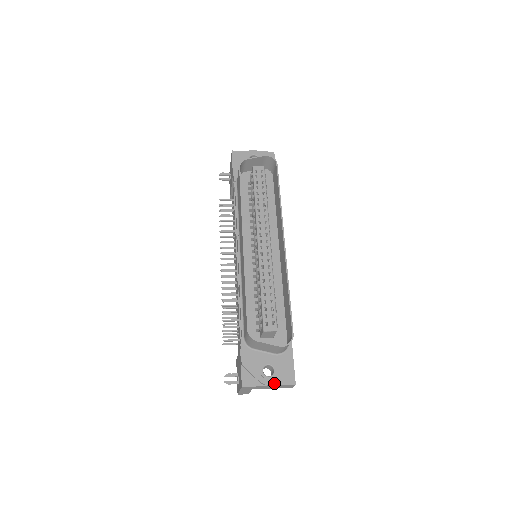
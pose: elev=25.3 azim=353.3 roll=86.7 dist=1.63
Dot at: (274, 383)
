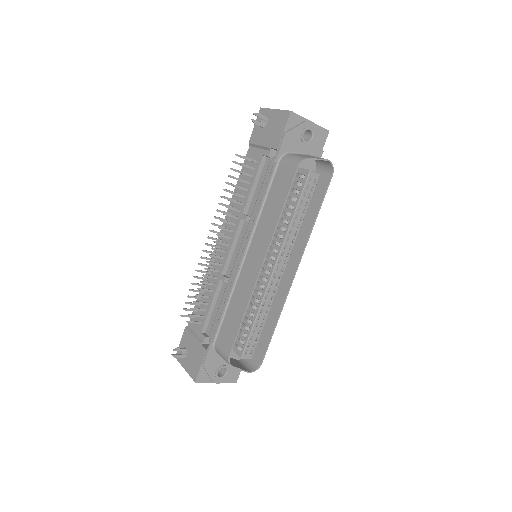
Dot at: (222, 382)
